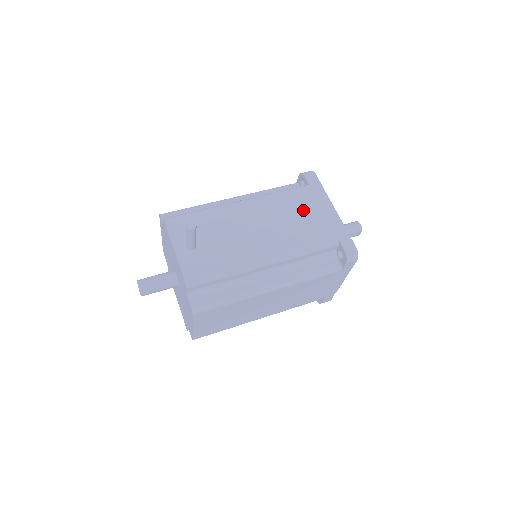
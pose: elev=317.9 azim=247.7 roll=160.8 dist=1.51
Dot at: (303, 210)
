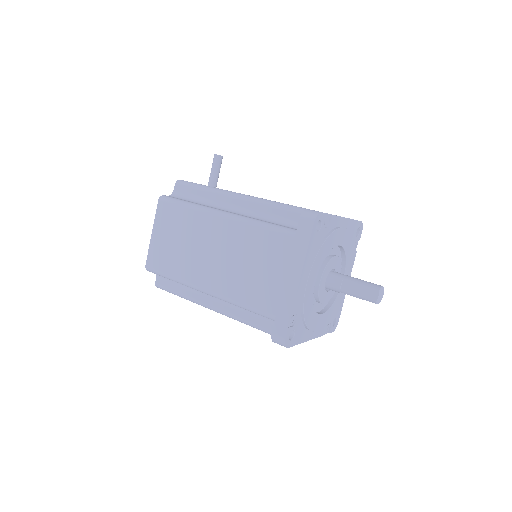
Dot at: occluded
